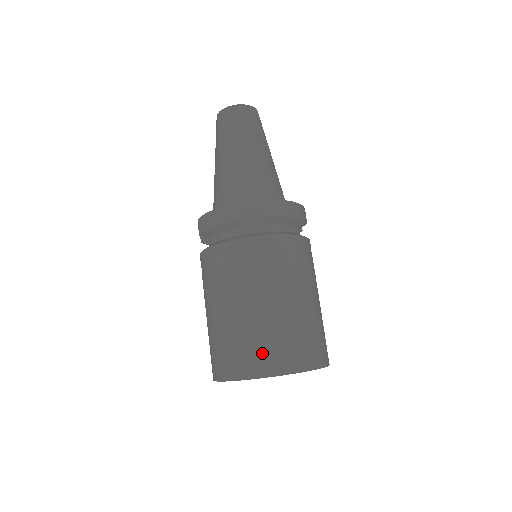
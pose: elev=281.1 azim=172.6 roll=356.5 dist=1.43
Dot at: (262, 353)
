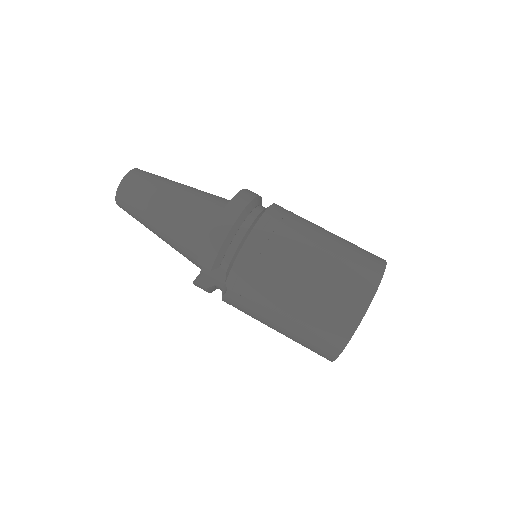
Dot at: (358, 275)
